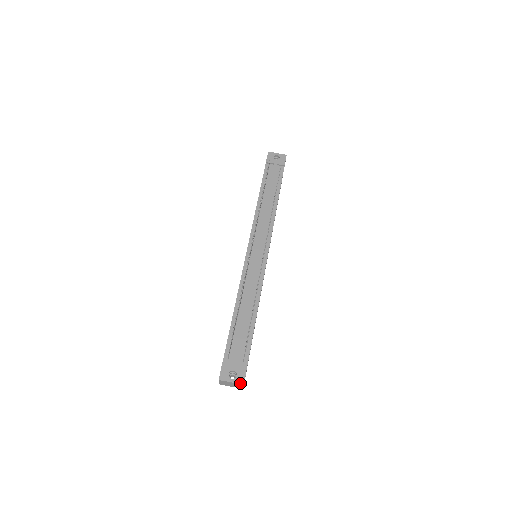
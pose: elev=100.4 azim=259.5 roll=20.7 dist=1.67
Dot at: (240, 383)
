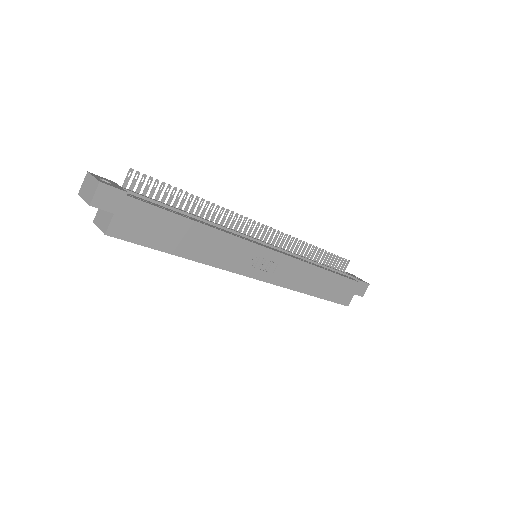
Dot at: (99, 180)
